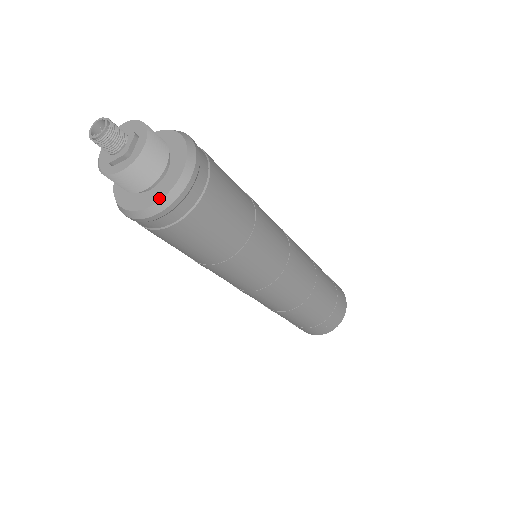
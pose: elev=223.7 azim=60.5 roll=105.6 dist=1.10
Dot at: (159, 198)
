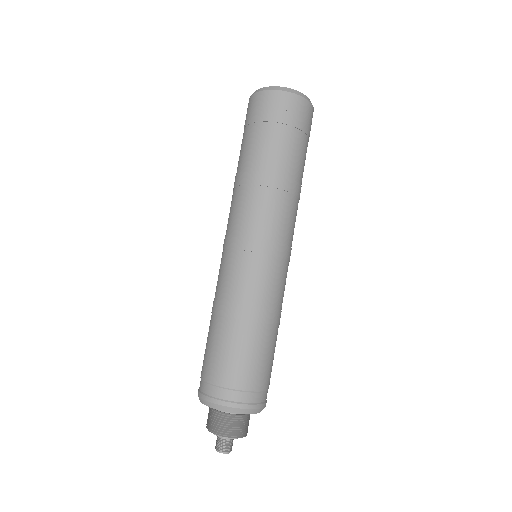
Dot at: occluded
